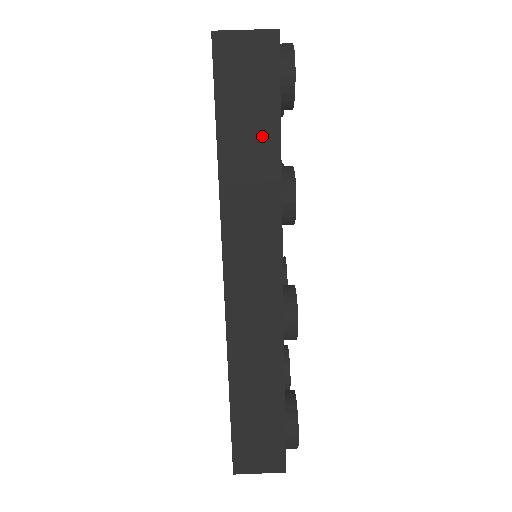
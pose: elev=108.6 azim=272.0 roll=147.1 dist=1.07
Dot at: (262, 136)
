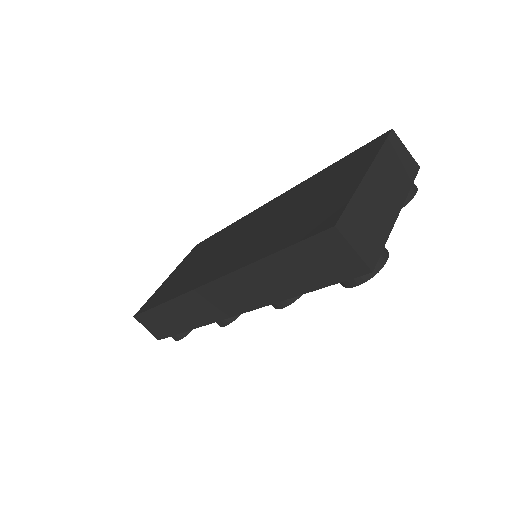
Dot at: (297, 282)
